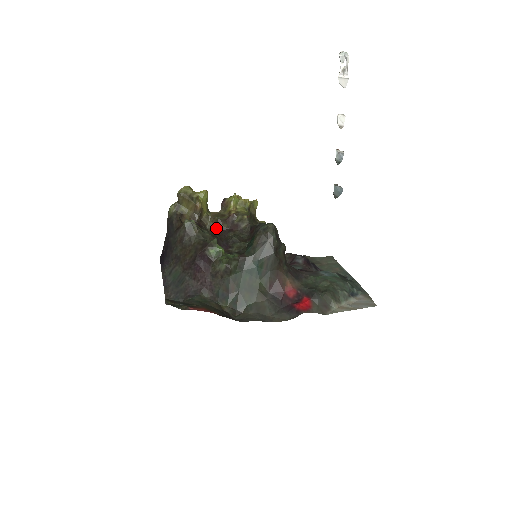
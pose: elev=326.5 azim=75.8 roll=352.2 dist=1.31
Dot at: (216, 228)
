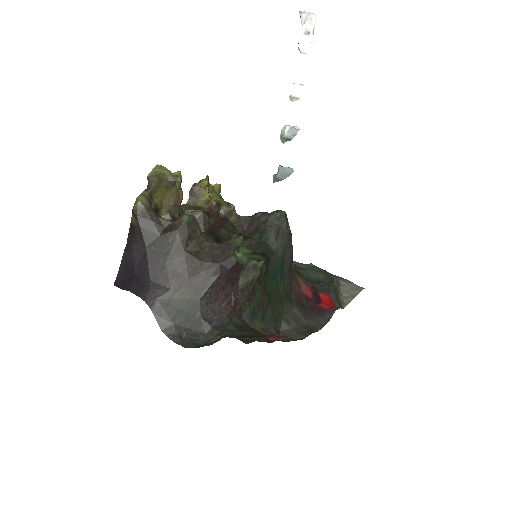
Dot at: (202, 225)
